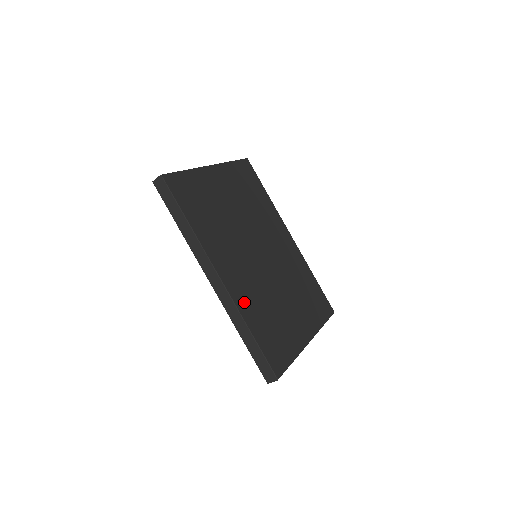
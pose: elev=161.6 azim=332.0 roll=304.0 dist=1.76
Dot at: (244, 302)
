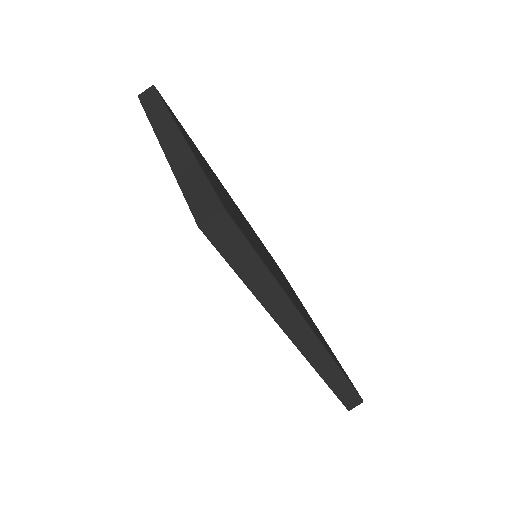
Dot at: occluded
